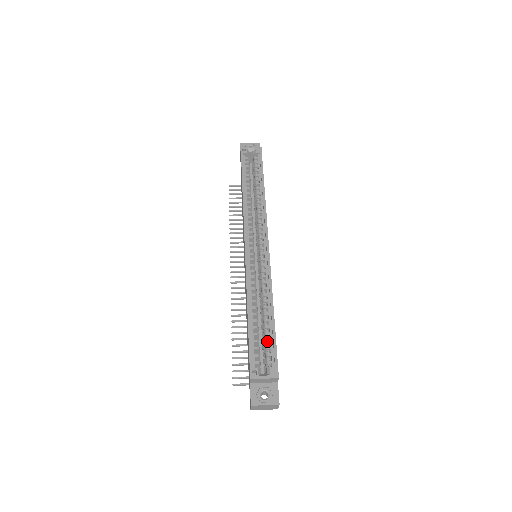
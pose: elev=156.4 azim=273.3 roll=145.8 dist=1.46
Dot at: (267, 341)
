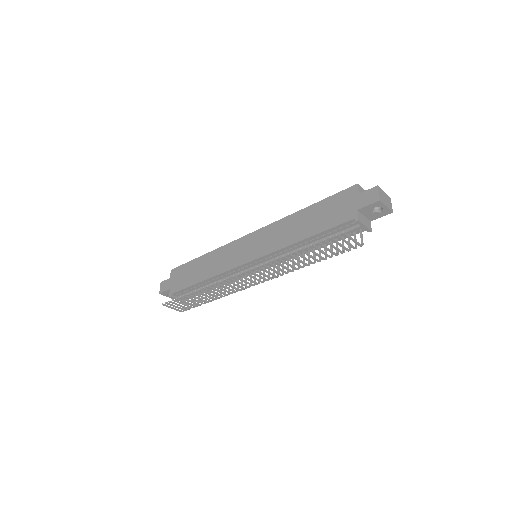
Dot at: occluded
